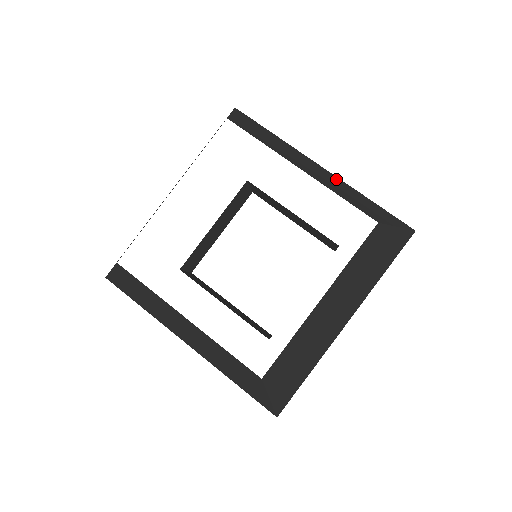
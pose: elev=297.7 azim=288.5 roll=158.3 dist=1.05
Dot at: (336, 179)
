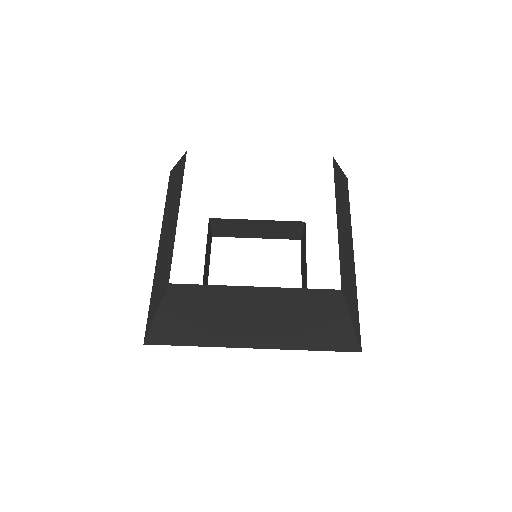
Dot at: (353, 267)
